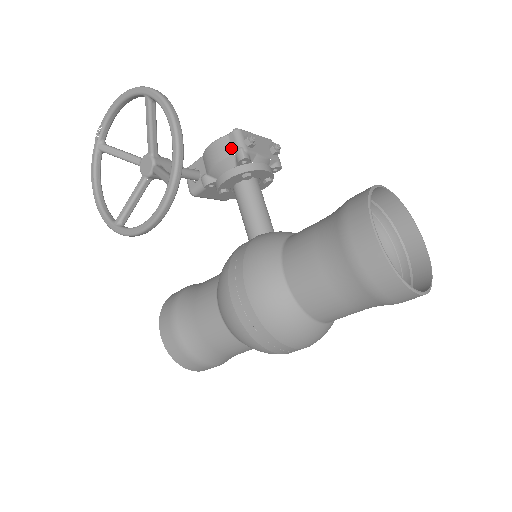
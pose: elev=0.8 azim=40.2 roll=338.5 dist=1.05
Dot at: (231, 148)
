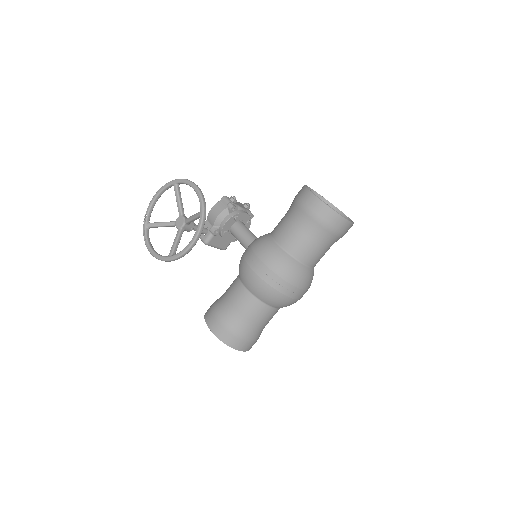
Dot at: (224, 205)
